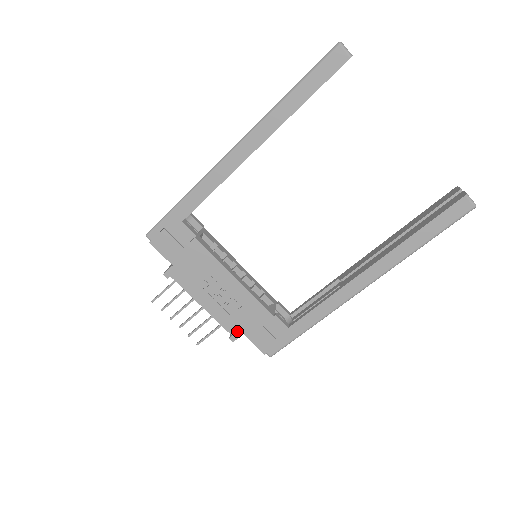
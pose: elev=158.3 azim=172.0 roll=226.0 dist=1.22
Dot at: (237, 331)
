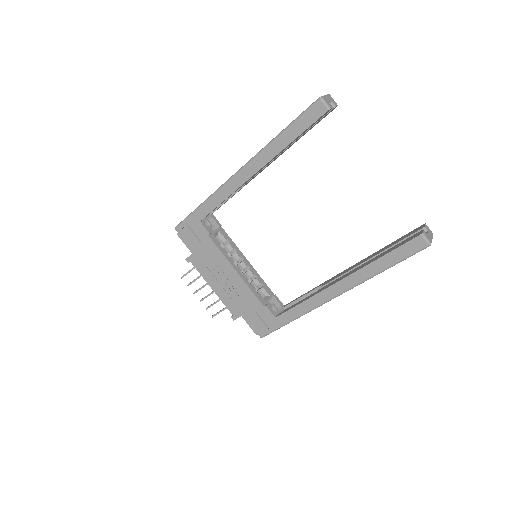
Dot at: (237, 313)
